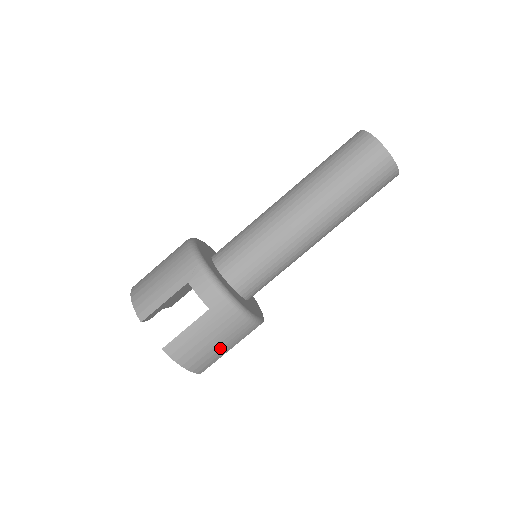
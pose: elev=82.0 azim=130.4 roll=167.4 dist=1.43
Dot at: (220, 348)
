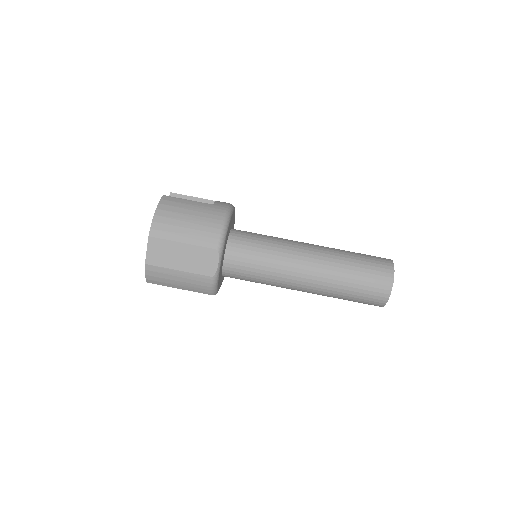
Dot at: (185, 227)
